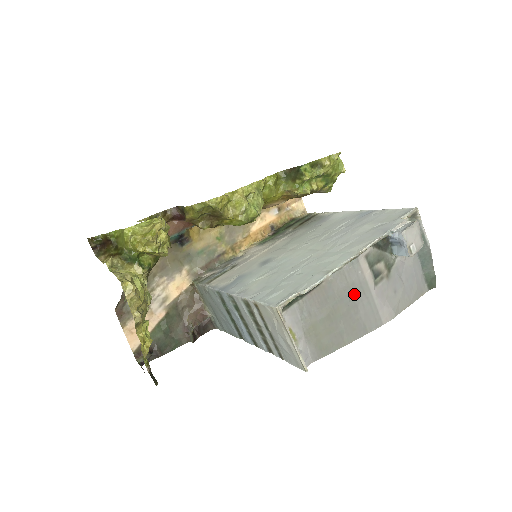
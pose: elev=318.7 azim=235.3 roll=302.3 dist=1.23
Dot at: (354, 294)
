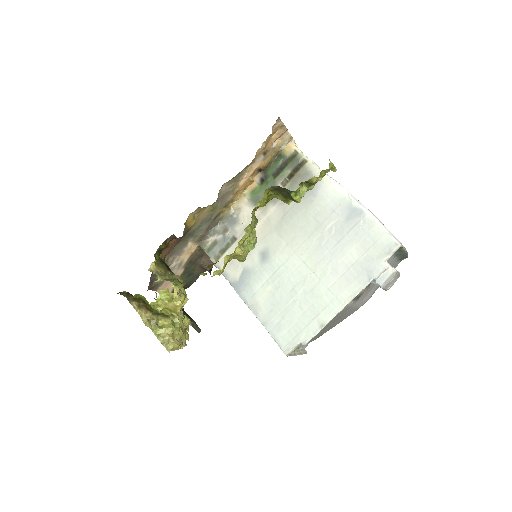
Dot at: (340, 314)
